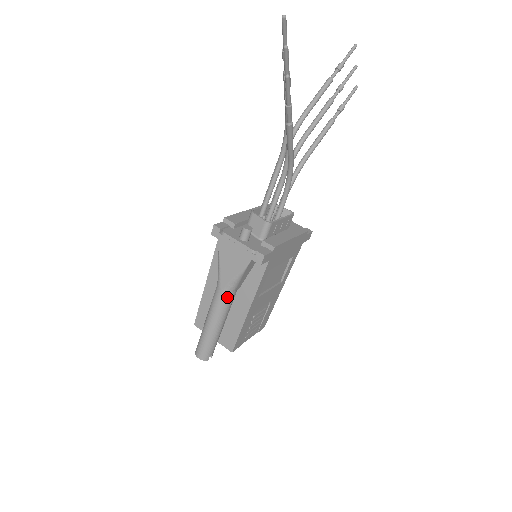
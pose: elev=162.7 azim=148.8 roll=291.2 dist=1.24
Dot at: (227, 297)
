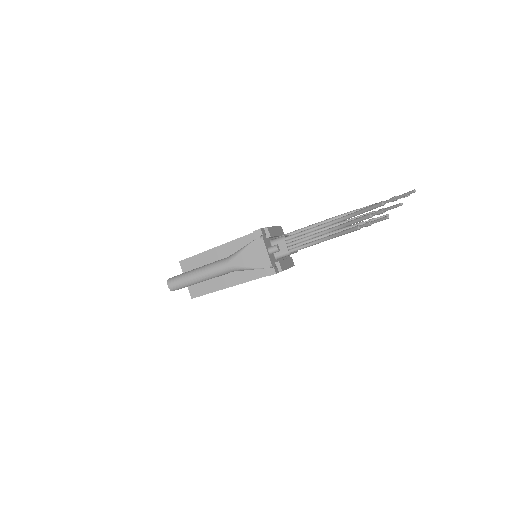
Dot at: (226, 271)
